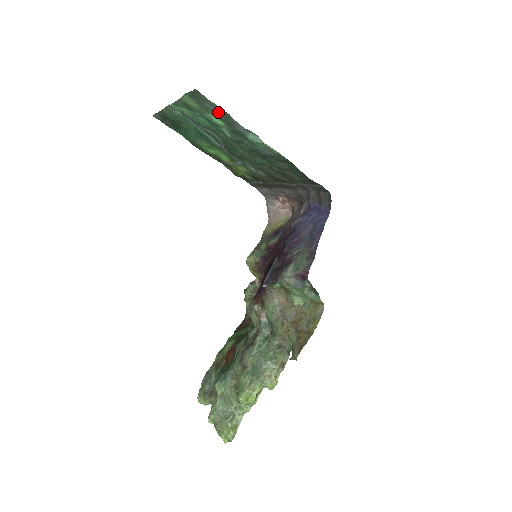
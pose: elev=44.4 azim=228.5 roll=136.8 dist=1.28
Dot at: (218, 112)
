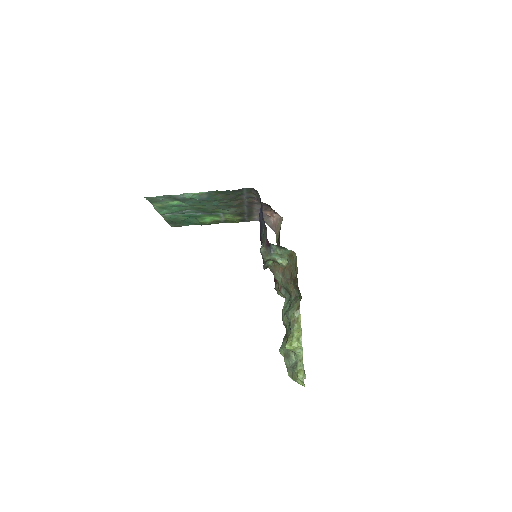
Dot at: (166, 198)
